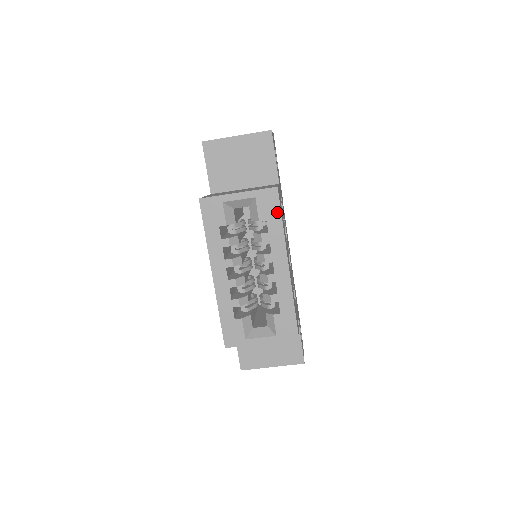
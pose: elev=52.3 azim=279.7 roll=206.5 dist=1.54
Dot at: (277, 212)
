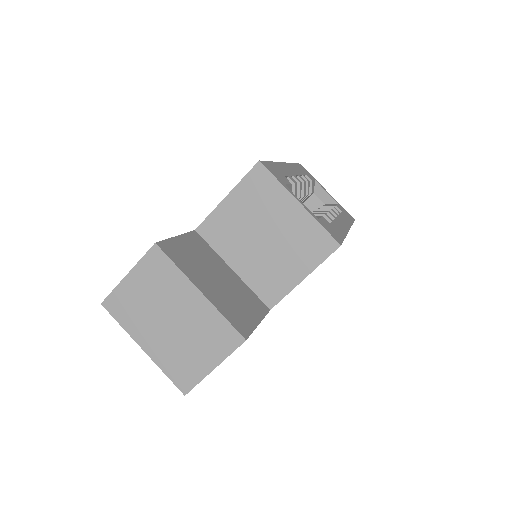
Dot at: (351, 220)
